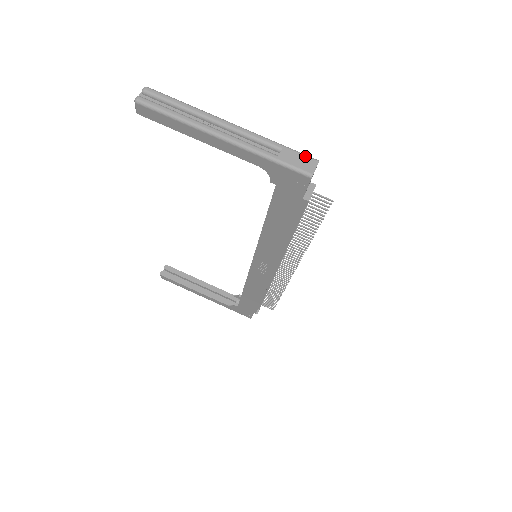
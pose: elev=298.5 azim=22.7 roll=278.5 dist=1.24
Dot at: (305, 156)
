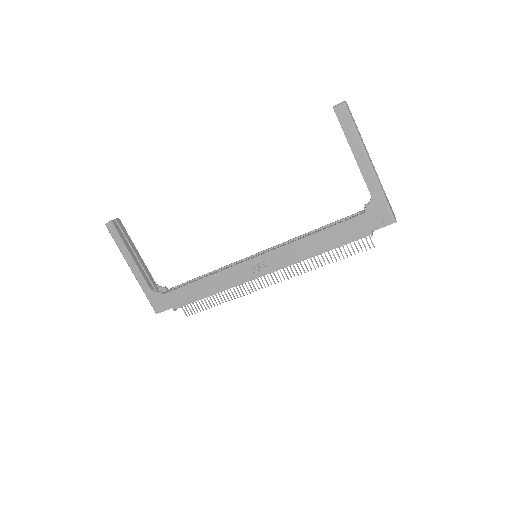
Dot at: occluded
